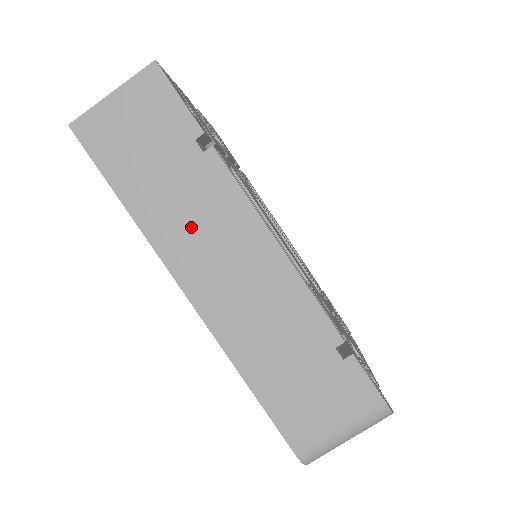
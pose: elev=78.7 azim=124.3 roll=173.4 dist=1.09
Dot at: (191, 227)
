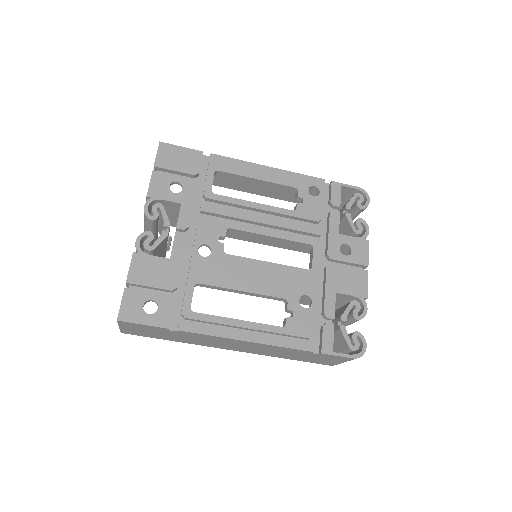
Dot at: (205, 342)
